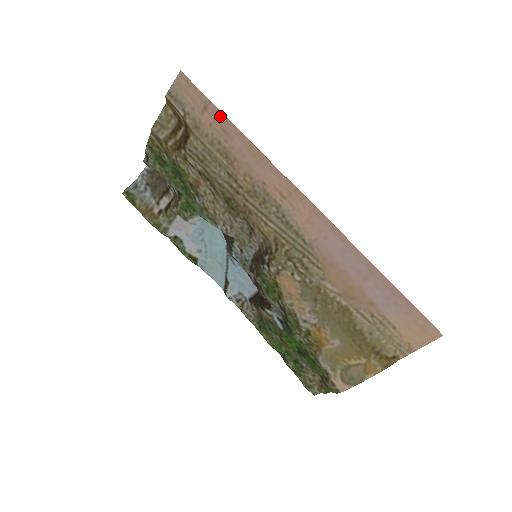
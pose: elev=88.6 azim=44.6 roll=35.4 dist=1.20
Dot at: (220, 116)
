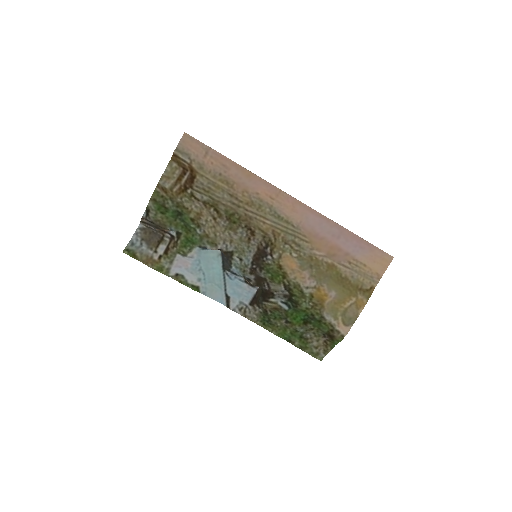
Dot at: (219, 156)
